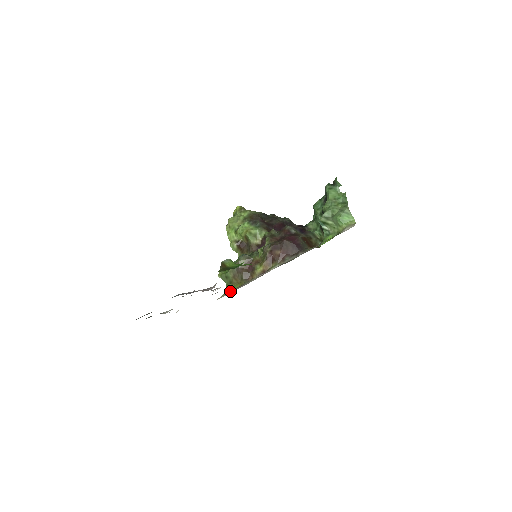
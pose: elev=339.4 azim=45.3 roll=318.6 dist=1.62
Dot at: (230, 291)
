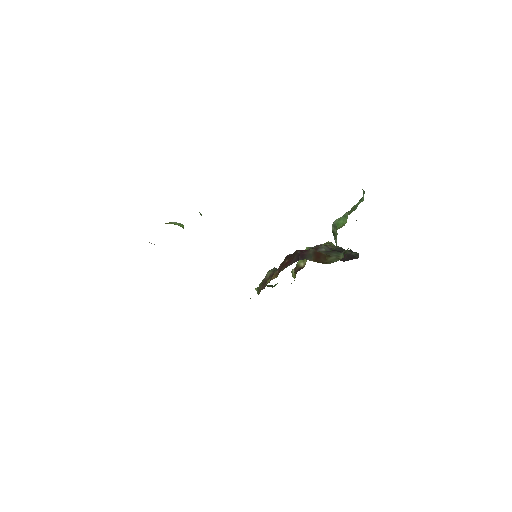
Dot at: occluded
